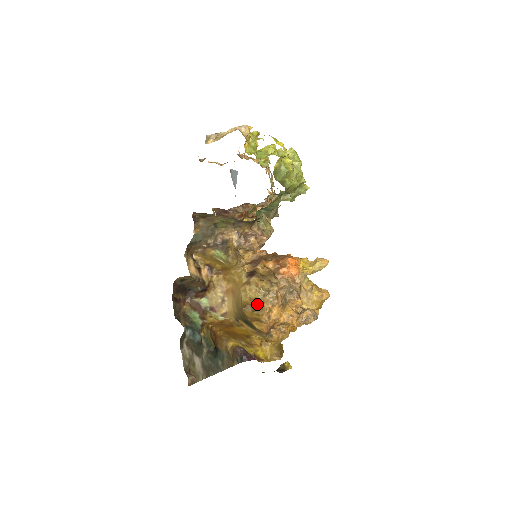
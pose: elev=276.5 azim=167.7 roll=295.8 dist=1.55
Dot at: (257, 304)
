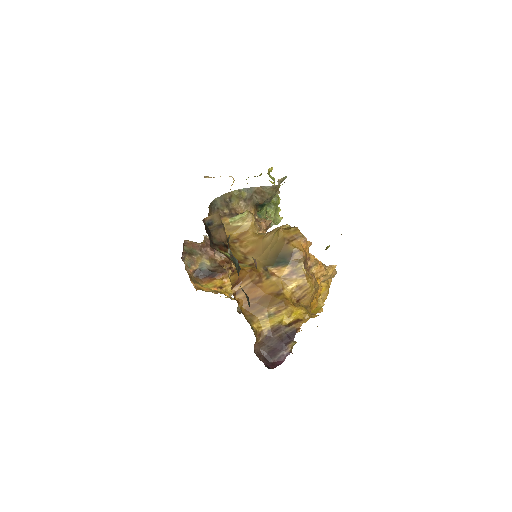
Dot at: (290, 227)
